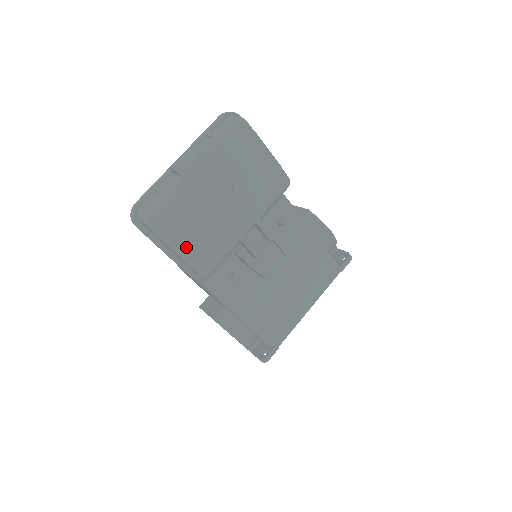
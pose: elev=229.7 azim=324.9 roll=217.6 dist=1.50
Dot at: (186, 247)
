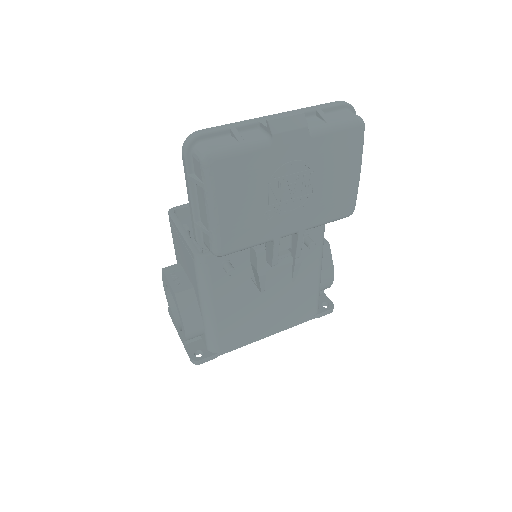
Dot at: (223, 214)
